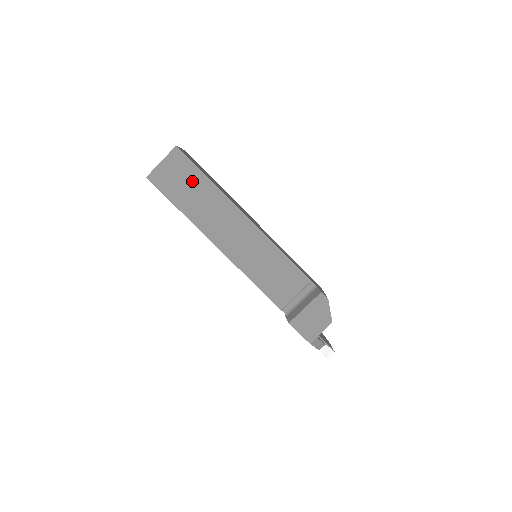
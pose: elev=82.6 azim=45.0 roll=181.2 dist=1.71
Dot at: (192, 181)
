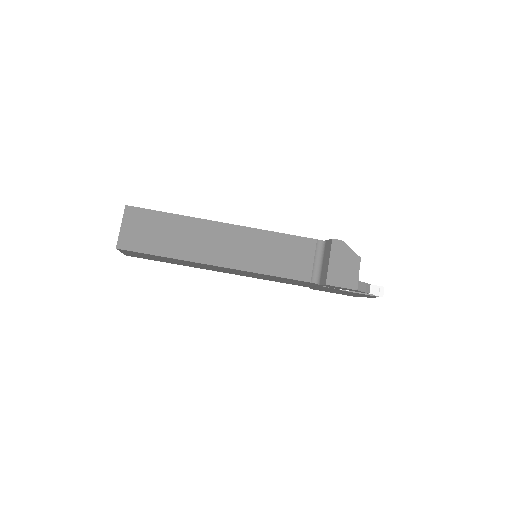
Dot at: (158, 225)
